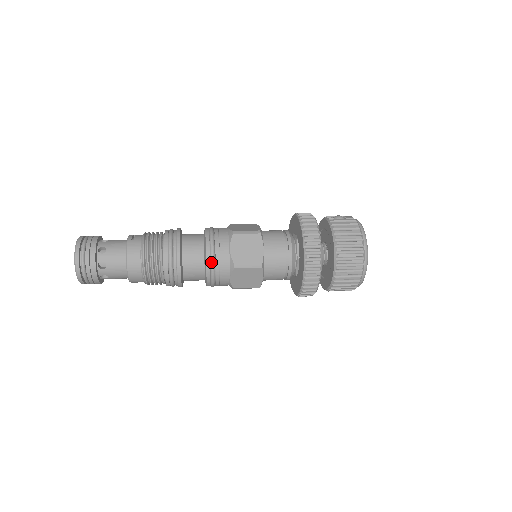
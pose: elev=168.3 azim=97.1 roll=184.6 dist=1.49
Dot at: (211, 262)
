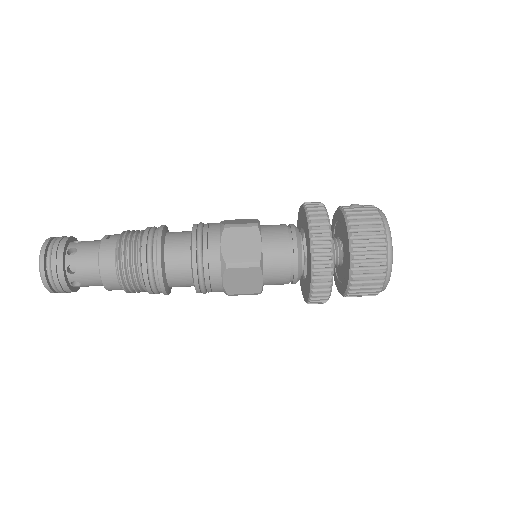
Dot at: (198, 262)
